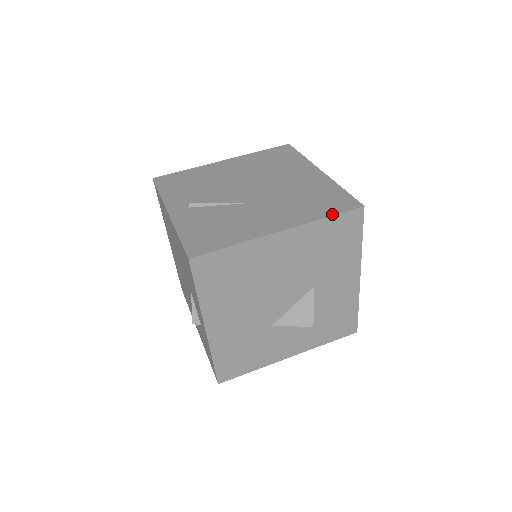
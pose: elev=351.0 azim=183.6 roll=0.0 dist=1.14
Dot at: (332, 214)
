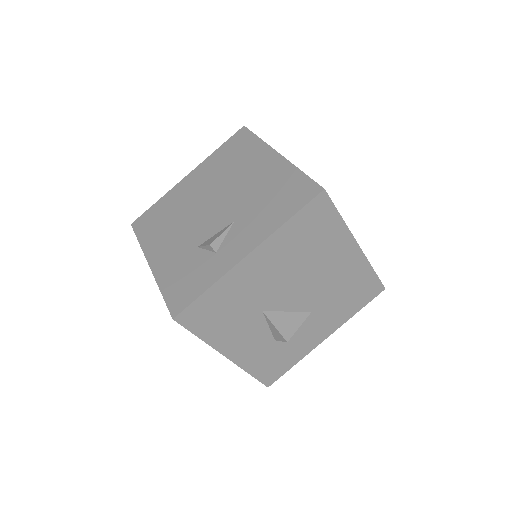
Dot at: (375, 272)
